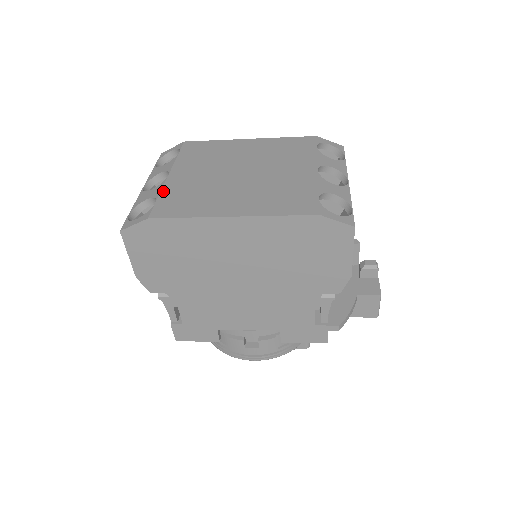
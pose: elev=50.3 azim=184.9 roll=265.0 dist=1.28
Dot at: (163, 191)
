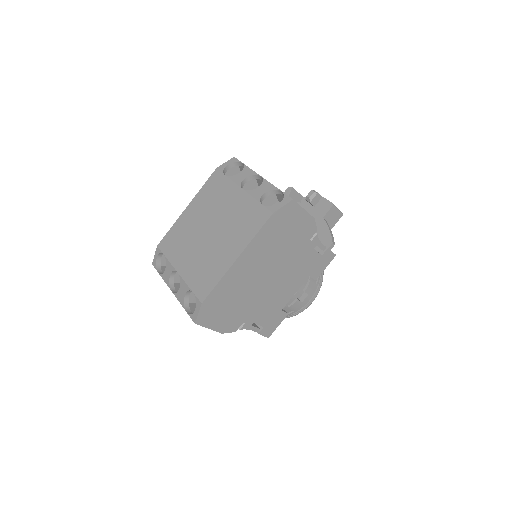
Dot at: (188, 283)
